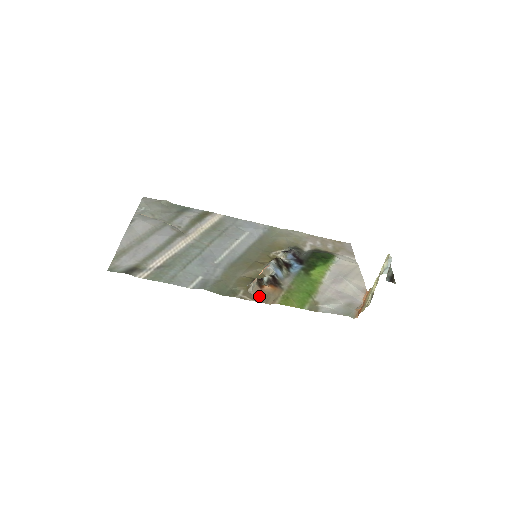
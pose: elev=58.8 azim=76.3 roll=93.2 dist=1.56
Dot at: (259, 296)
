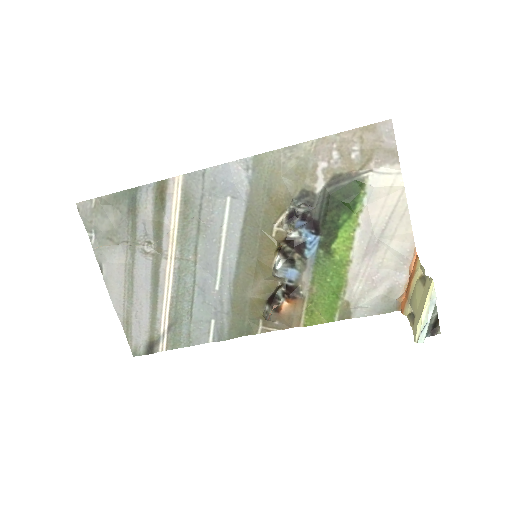
Dot at: (280, 322)
